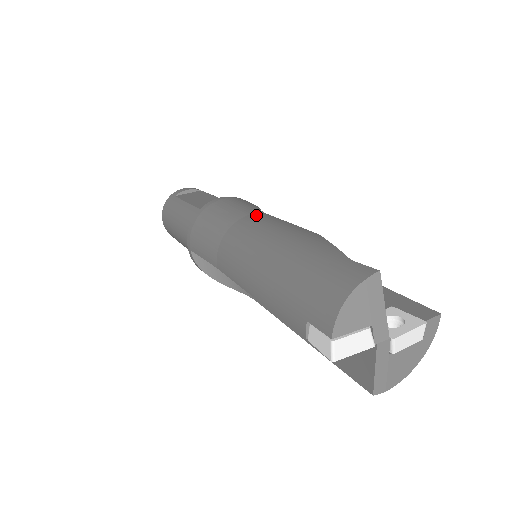
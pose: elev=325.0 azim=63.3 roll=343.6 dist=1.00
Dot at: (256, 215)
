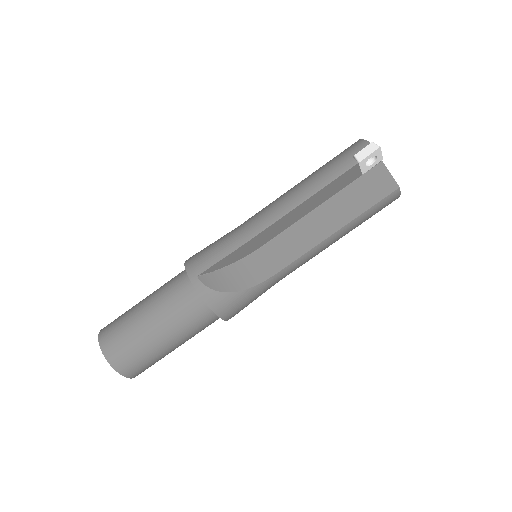
Dot at: occluded
